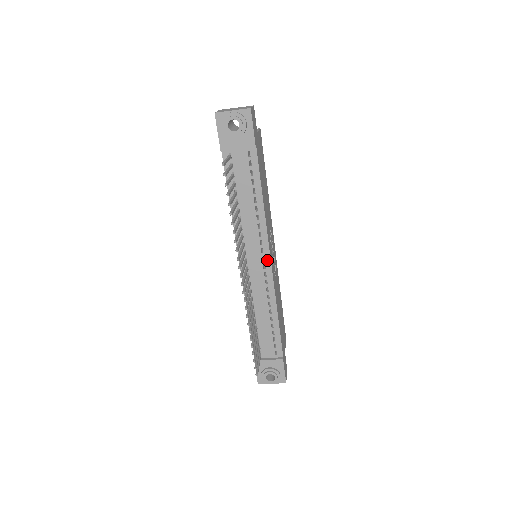
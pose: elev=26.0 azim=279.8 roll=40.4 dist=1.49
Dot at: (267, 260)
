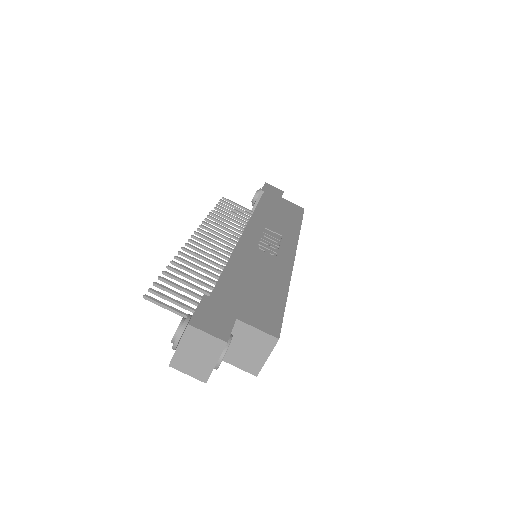
Dot at: occluded
